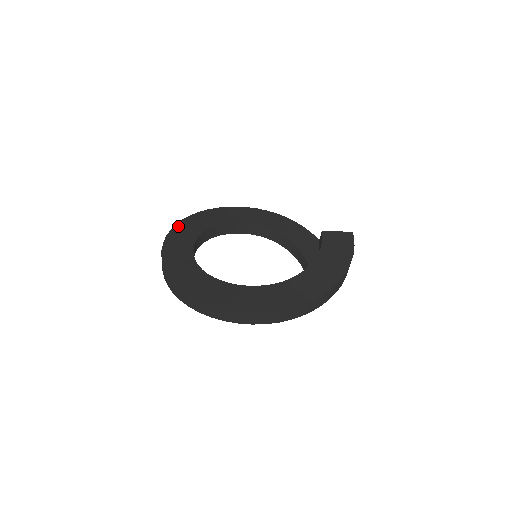
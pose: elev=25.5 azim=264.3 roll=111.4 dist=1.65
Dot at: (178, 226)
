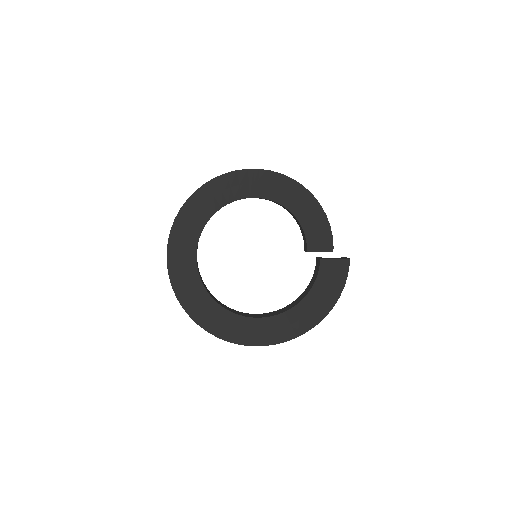
Dot at: (177, 222)
